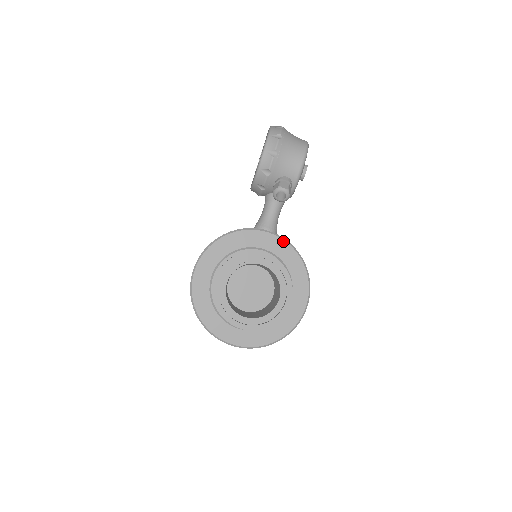
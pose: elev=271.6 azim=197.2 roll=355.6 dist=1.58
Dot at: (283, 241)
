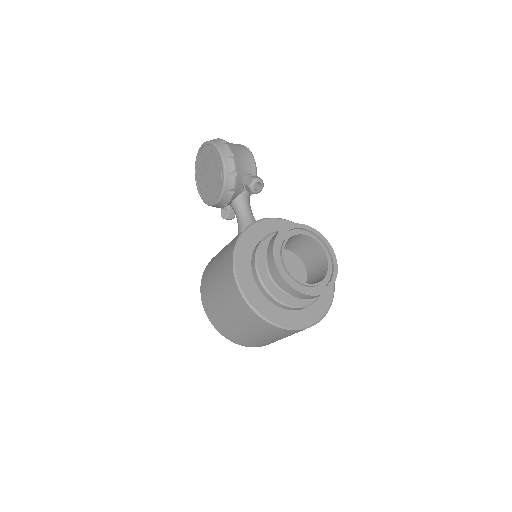
Dot at: (284, 221)
